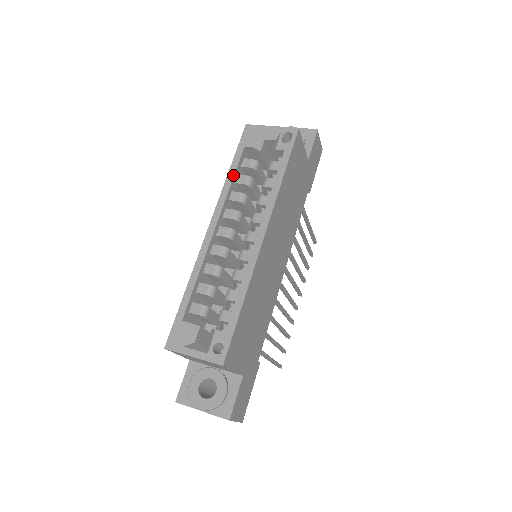
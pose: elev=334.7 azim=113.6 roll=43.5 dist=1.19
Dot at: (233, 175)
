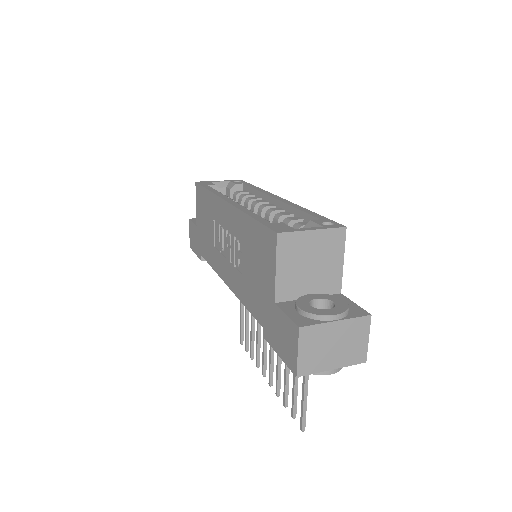
Dot at: (215, 190)
